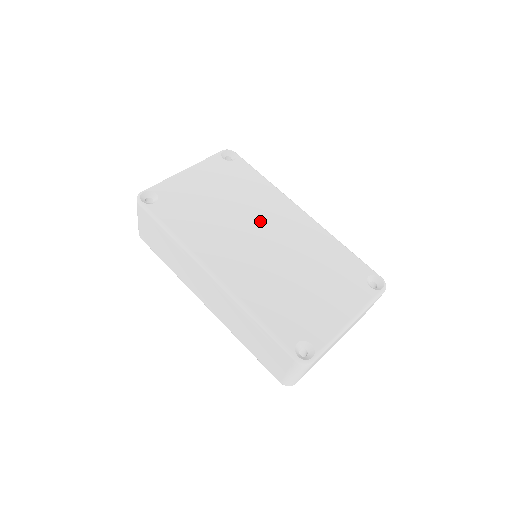
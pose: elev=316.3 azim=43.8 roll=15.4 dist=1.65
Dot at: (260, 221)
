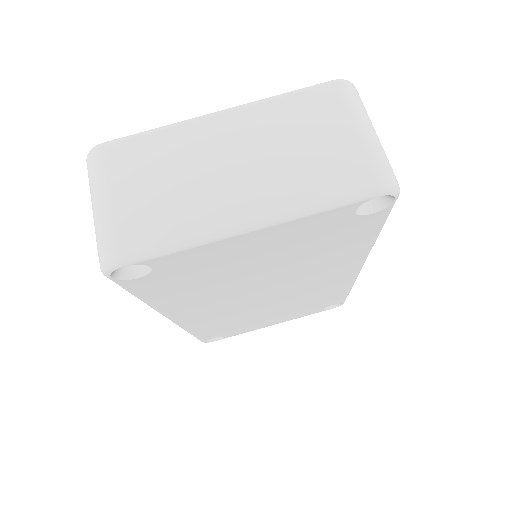
Dot at: (290, 283)
